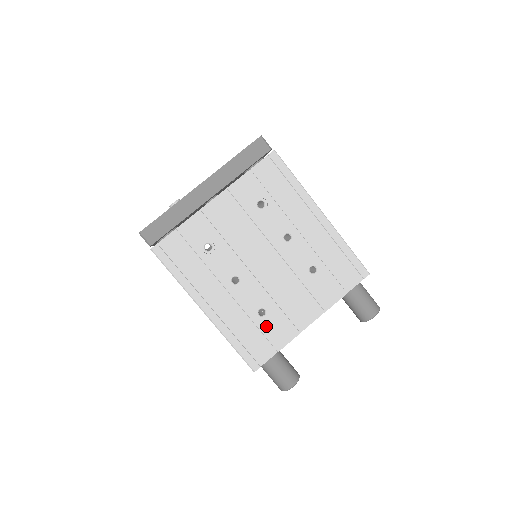
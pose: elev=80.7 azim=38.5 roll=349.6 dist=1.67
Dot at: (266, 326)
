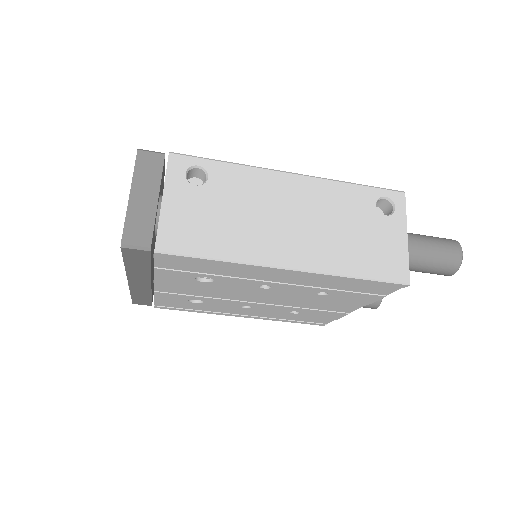
Dot at: (308, 315)
